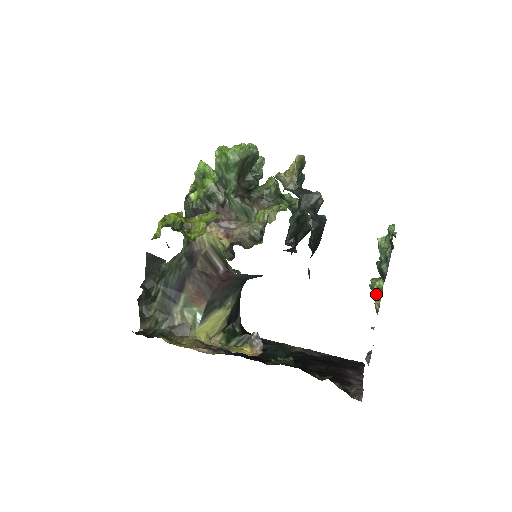
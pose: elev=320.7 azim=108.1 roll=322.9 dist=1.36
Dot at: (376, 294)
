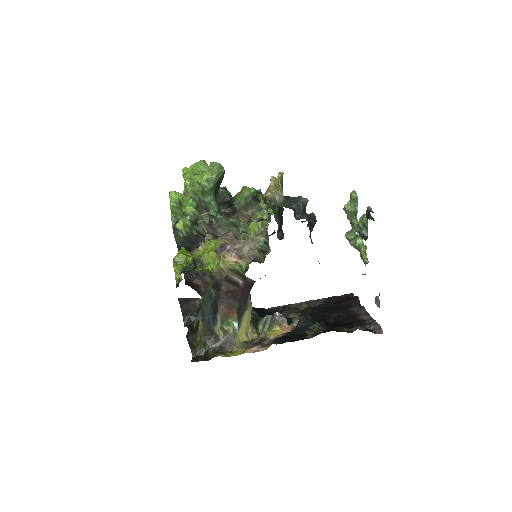
Dot at: (360, 251)
